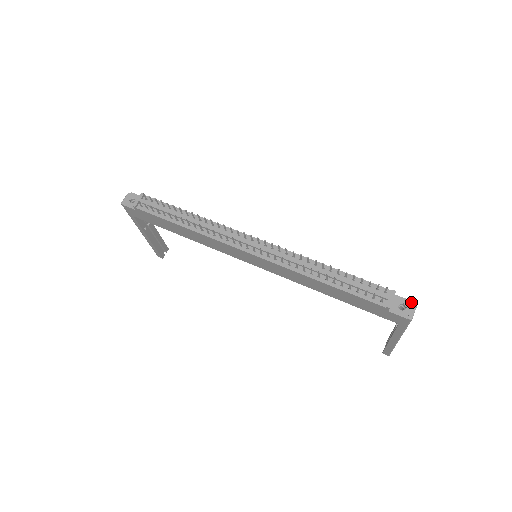
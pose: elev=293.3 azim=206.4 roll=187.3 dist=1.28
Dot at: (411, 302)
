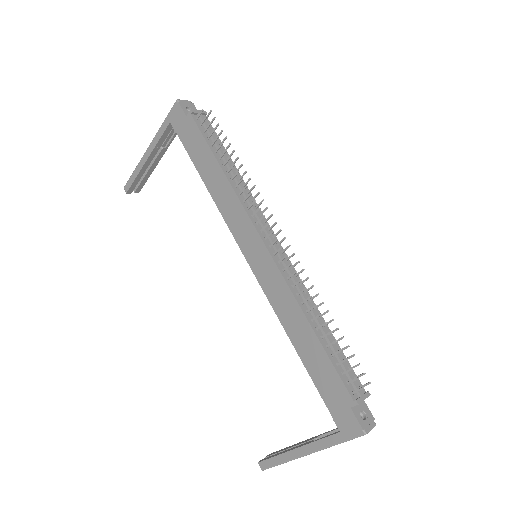
Dot at: (373, 418)
